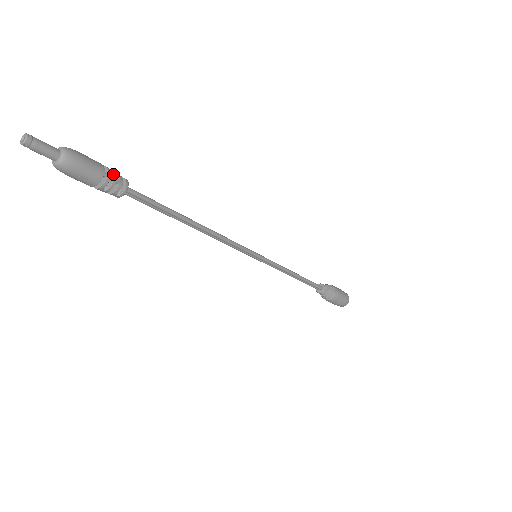
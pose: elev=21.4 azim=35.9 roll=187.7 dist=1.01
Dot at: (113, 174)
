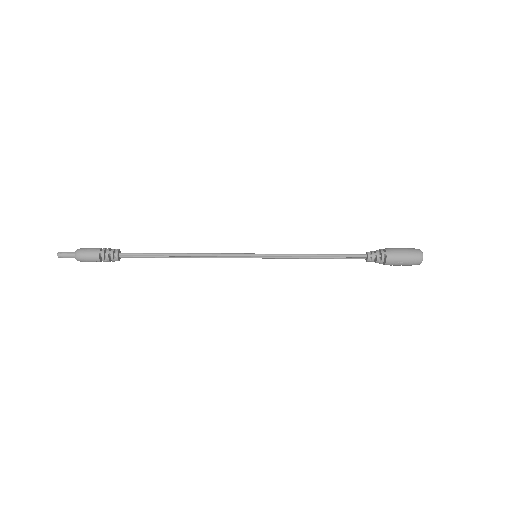
Dot at: (107, 250)
